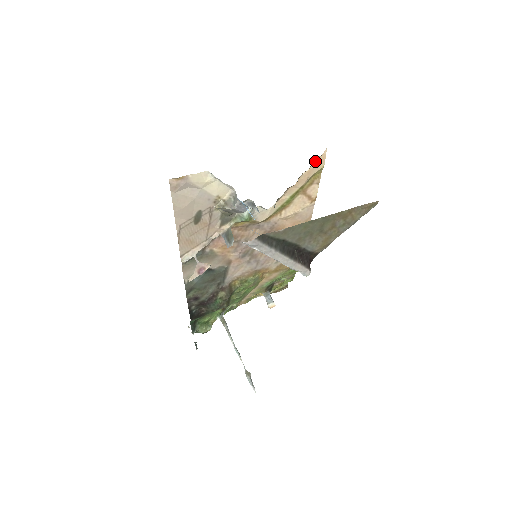
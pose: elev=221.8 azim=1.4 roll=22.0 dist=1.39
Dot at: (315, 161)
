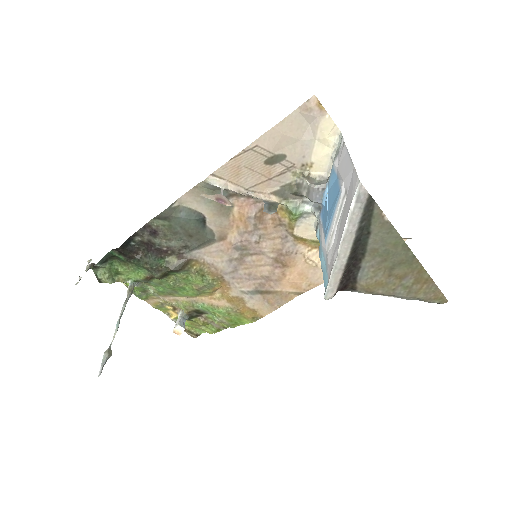
Dot at: occluded
